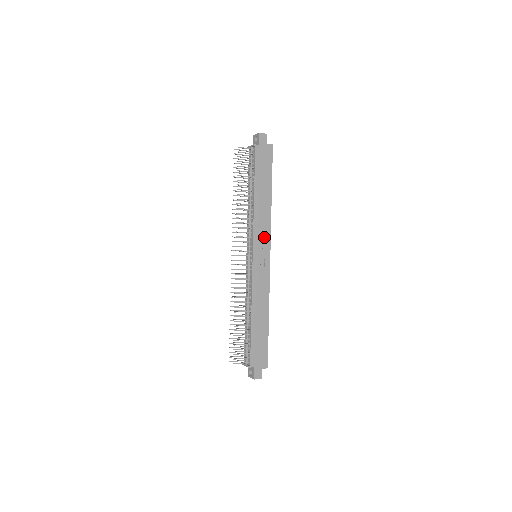
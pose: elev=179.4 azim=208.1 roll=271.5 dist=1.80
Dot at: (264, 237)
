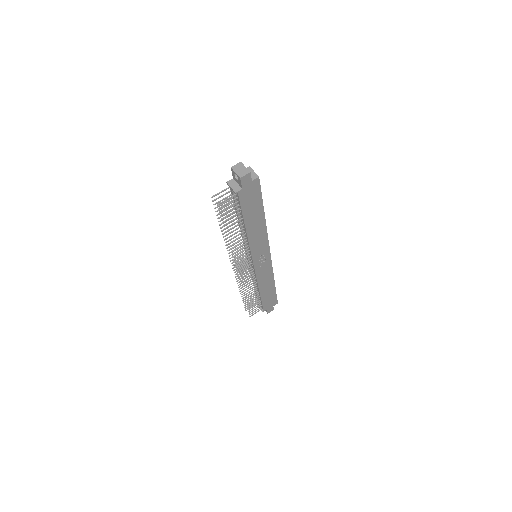
Dot at: (262, 247)
